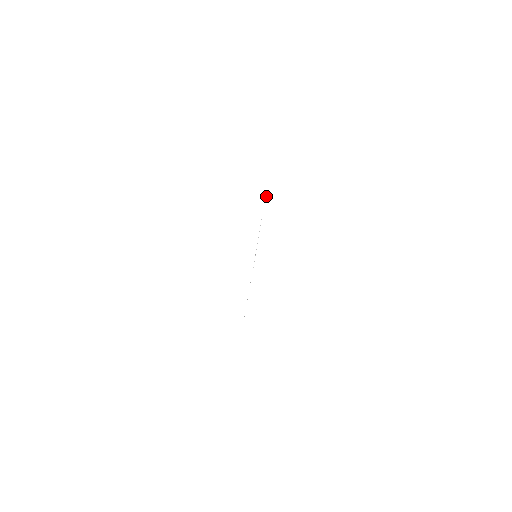
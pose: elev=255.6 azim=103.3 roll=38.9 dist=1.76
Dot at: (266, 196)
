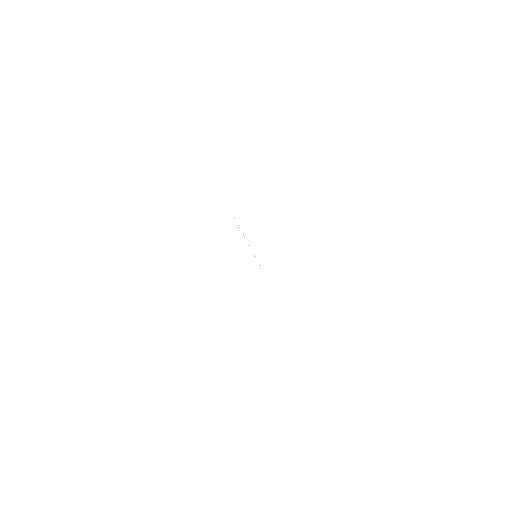
Dot at: occluded
